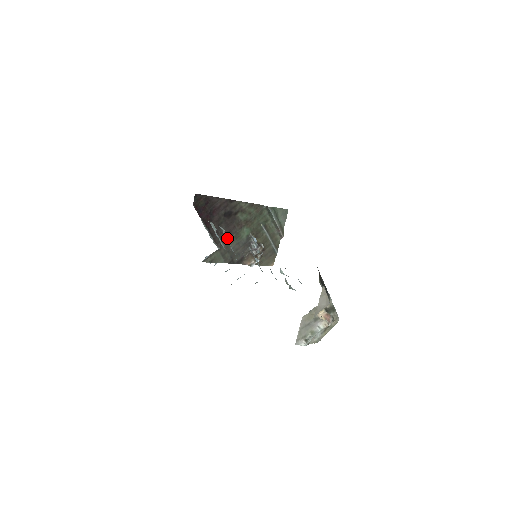
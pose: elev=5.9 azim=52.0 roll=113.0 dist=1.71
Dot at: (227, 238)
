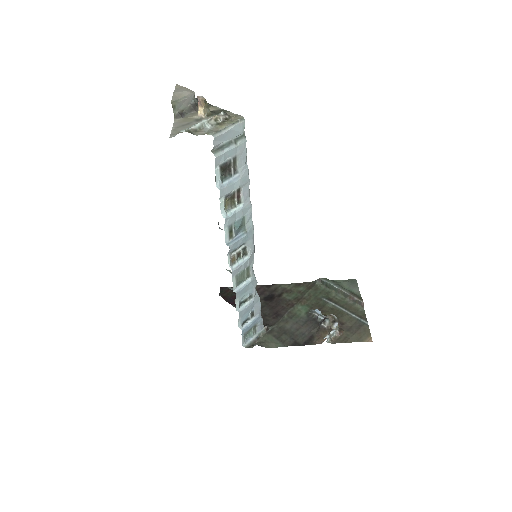
Dot at: (277, 320)
